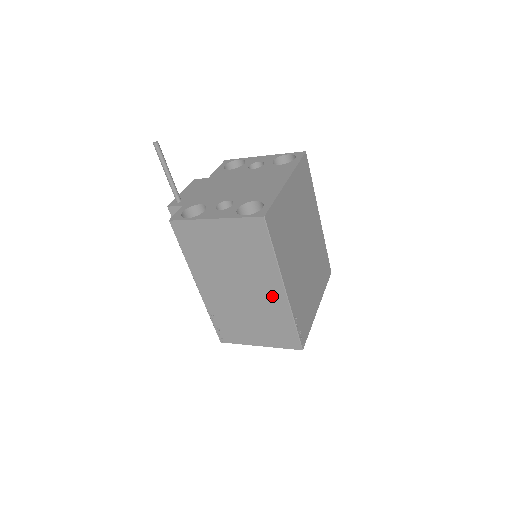
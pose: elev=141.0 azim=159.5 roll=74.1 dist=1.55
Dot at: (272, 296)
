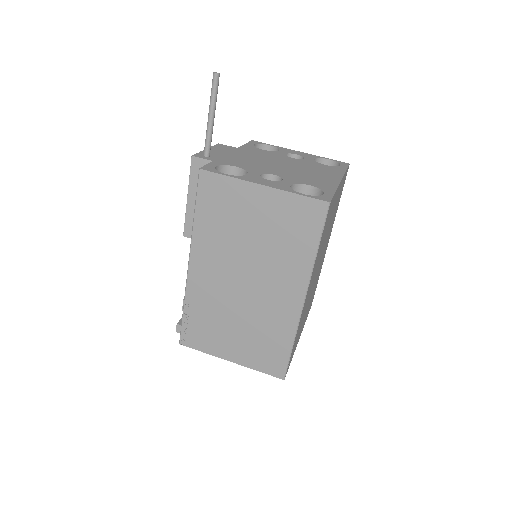
Dot at: (283, 303)
